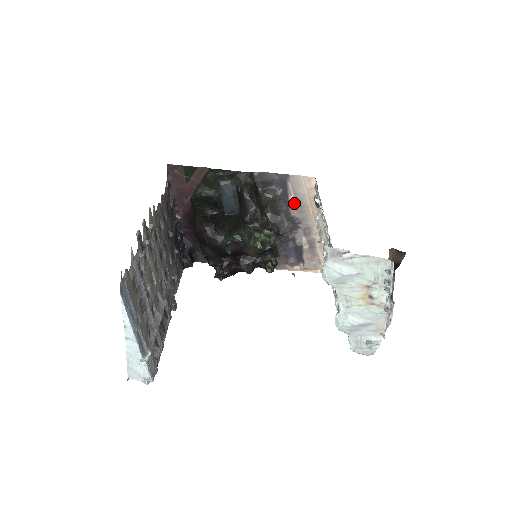
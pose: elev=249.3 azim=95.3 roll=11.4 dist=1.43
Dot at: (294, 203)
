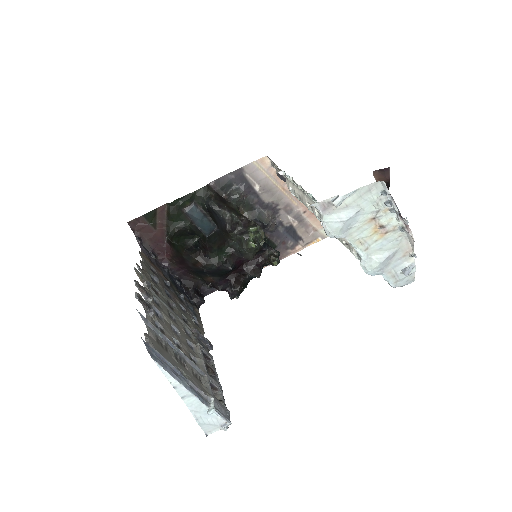
Dot at: (261, 190)
